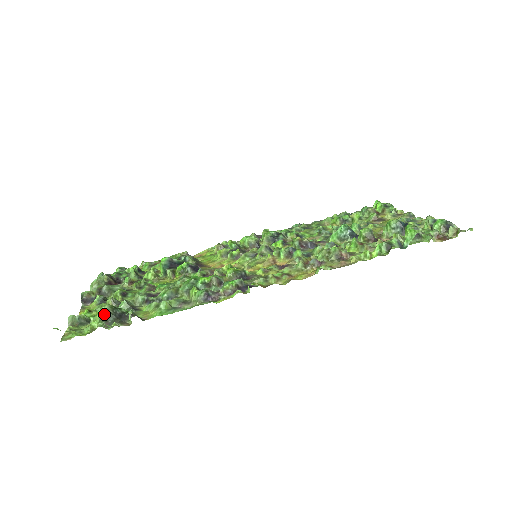
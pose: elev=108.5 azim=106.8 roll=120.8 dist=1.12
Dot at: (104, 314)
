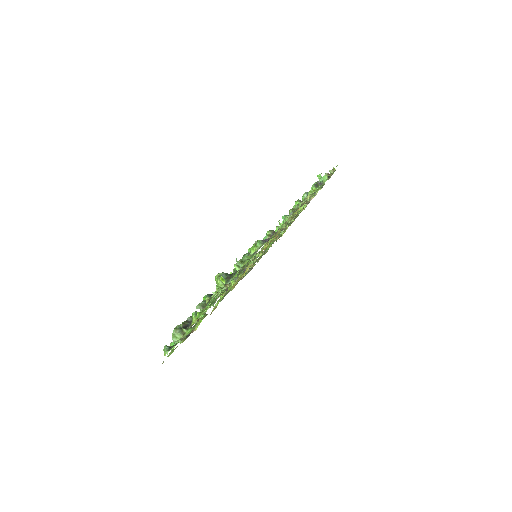
Dot at: (222, 276)
